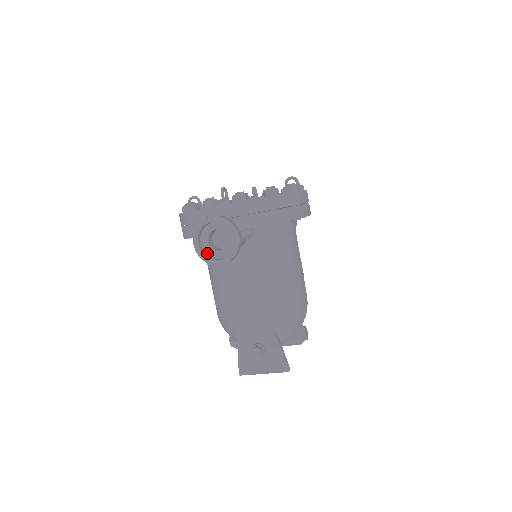
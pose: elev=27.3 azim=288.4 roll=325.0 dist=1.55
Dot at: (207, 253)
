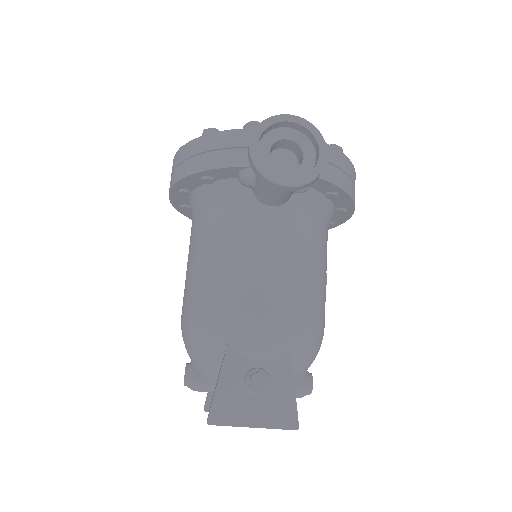
Dot at: occluded
